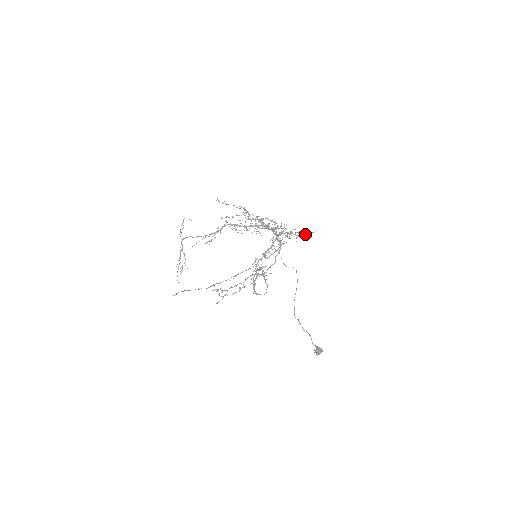
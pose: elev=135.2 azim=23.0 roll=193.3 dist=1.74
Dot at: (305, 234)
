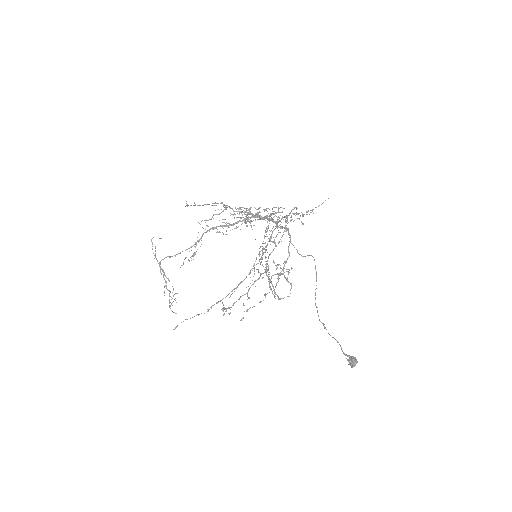
Dot at: (310, 210)
